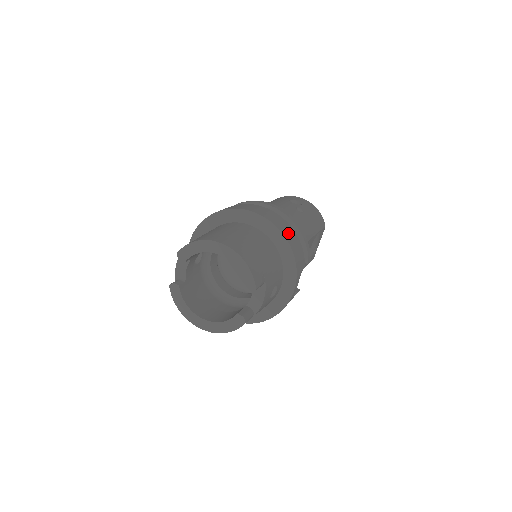
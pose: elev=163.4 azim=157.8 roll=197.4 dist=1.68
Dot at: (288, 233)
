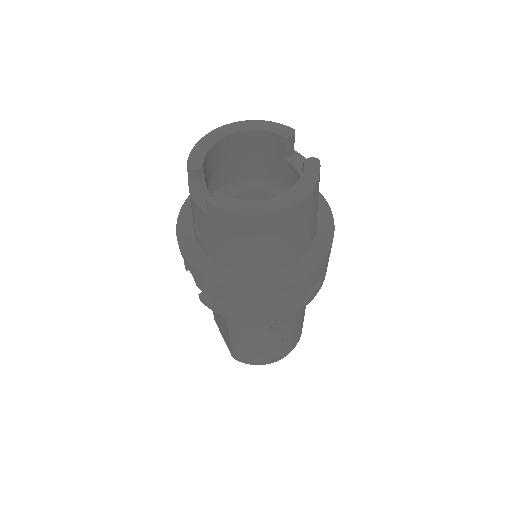
Dot at: occluded
